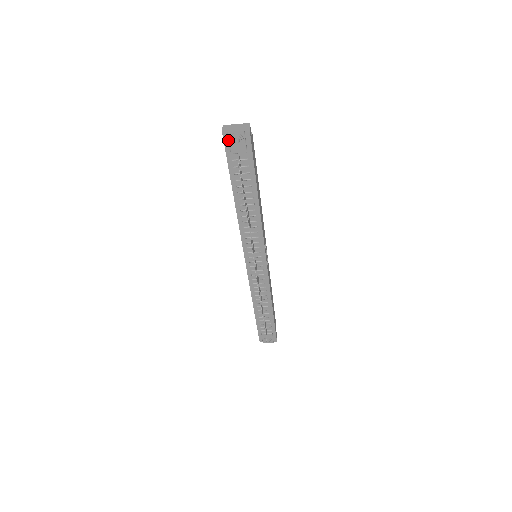
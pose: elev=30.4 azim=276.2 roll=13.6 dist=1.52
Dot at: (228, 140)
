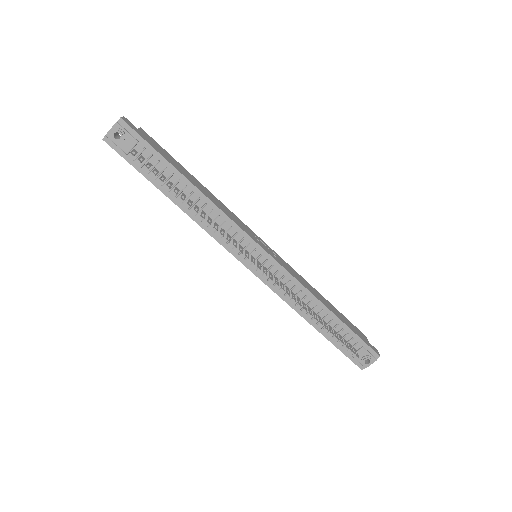
Dot at: (113, 143)
